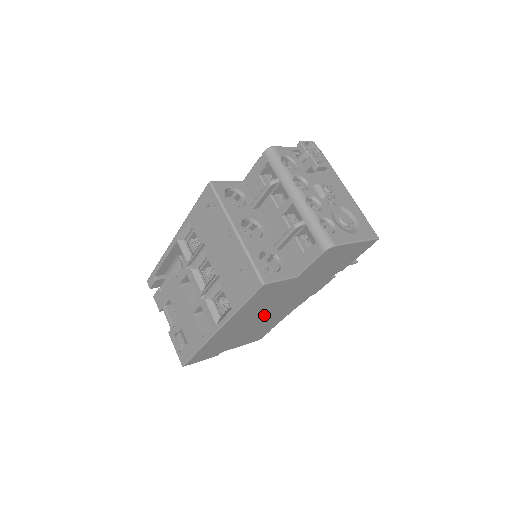
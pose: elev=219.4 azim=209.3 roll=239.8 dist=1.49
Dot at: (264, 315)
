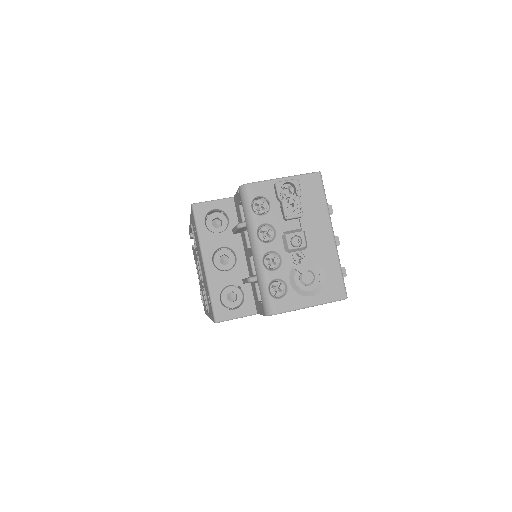
Dot at: occluded
